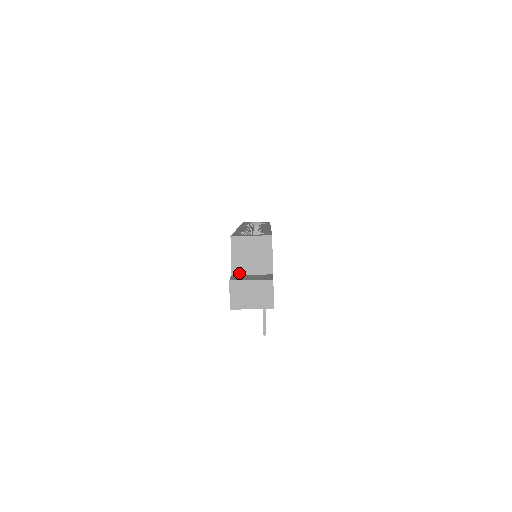
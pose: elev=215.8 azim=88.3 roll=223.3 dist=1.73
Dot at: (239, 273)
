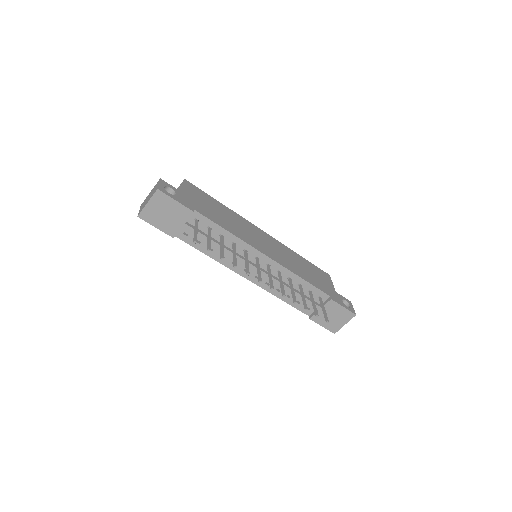
Dot at: occluded
